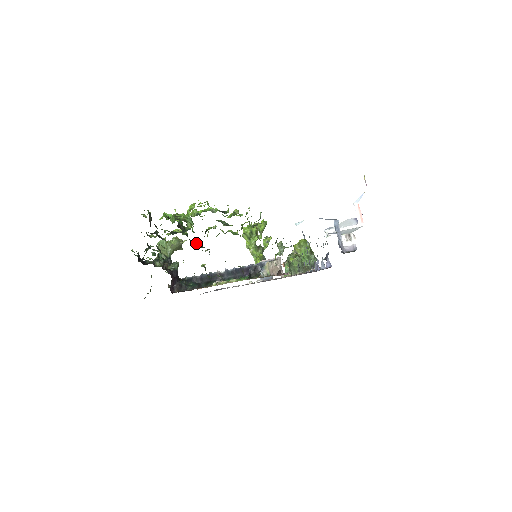
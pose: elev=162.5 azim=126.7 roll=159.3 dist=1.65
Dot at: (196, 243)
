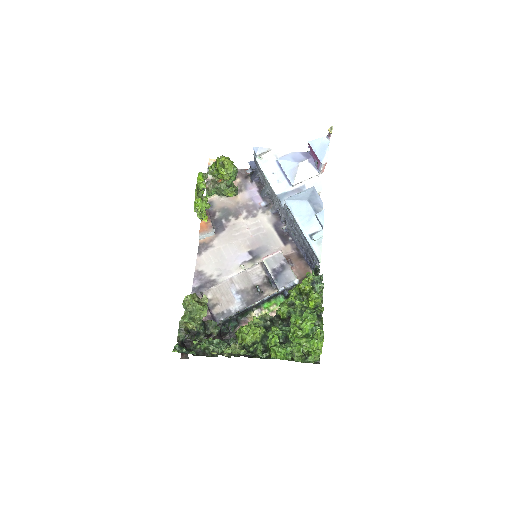
Dot at: (269, 326)
